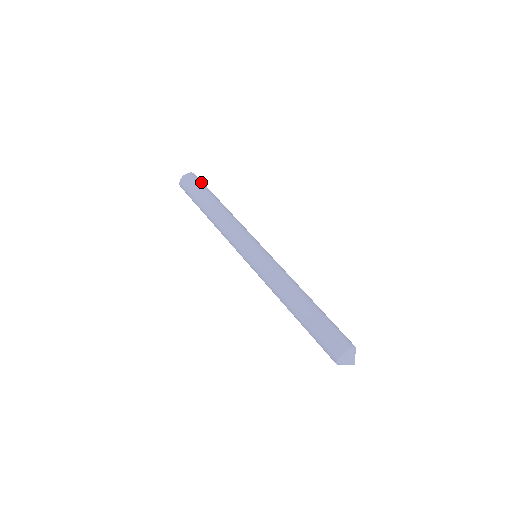
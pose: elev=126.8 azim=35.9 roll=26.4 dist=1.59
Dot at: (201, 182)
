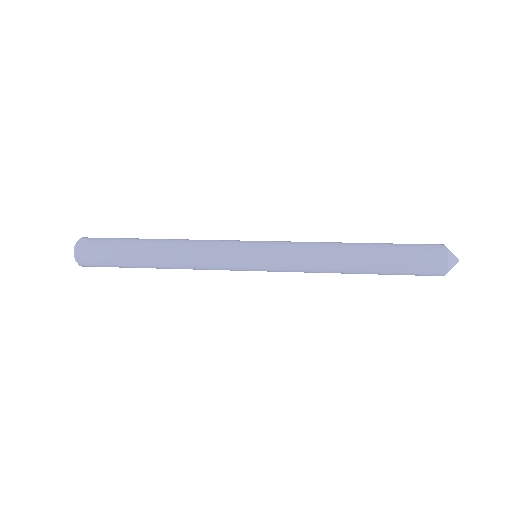
Dot at: occluded
